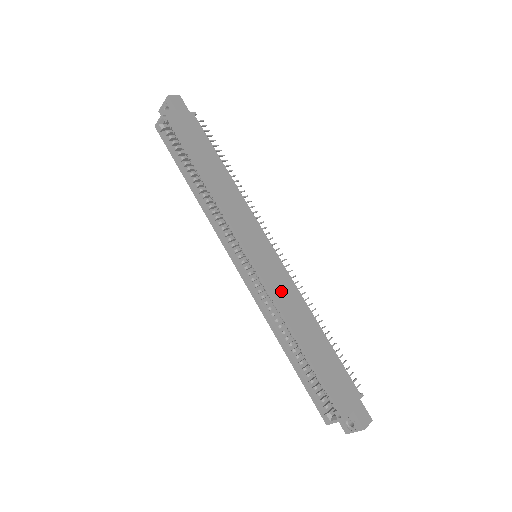
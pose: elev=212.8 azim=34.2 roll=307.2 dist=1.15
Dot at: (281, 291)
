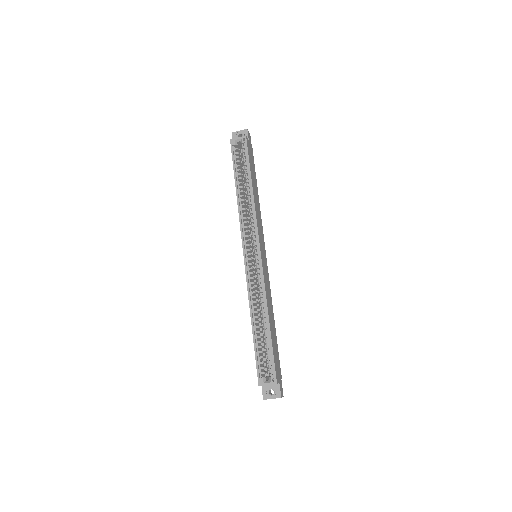
Dot at: (267, 285)
